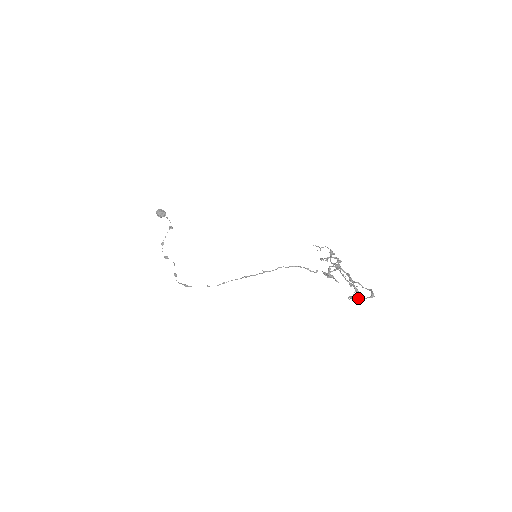
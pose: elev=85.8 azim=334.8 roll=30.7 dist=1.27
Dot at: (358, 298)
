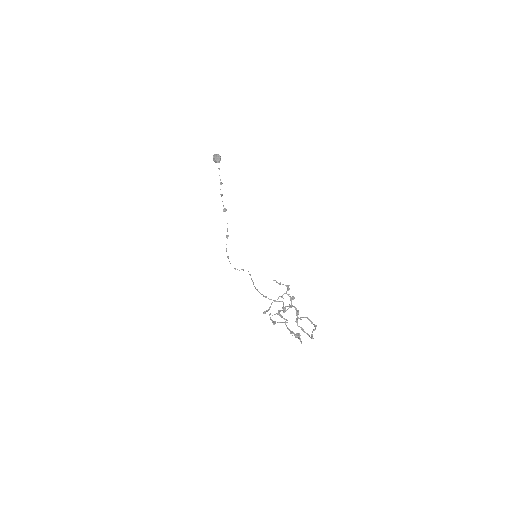
Dot at: (300, 339)
